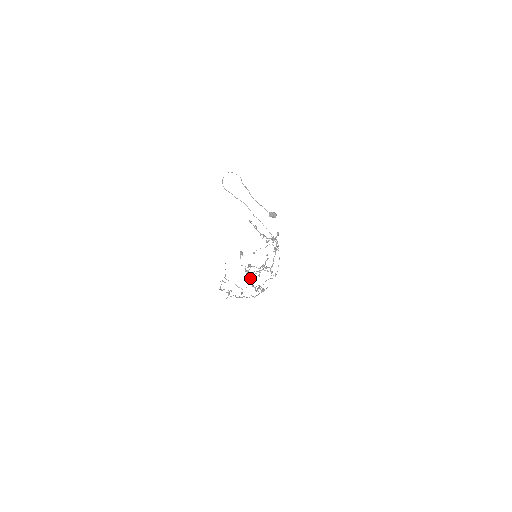
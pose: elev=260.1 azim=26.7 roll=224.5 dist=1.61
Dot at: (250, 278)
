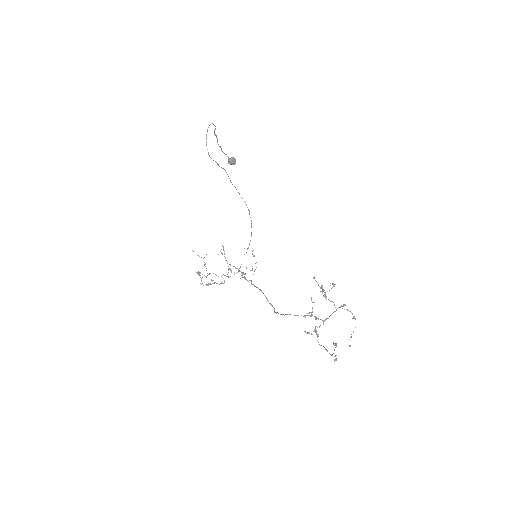
Dot at: (241, 273)
